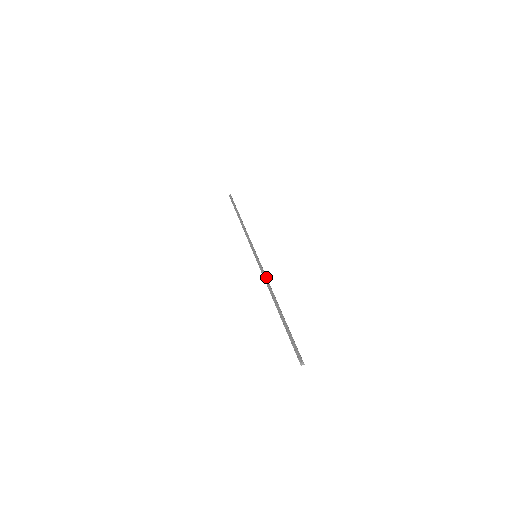
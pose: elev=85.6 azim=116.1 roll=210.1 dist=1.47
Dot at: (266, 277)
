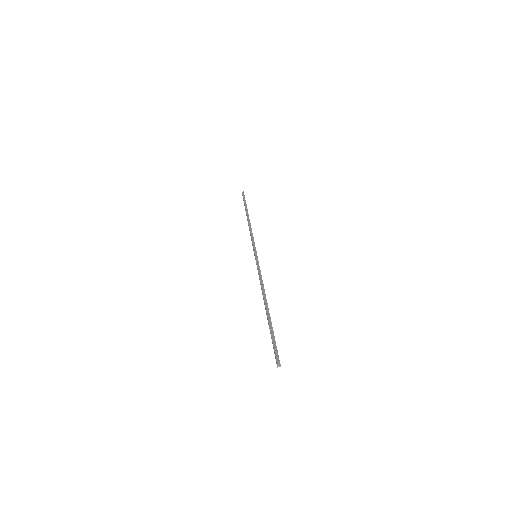
Dot at: occluded
